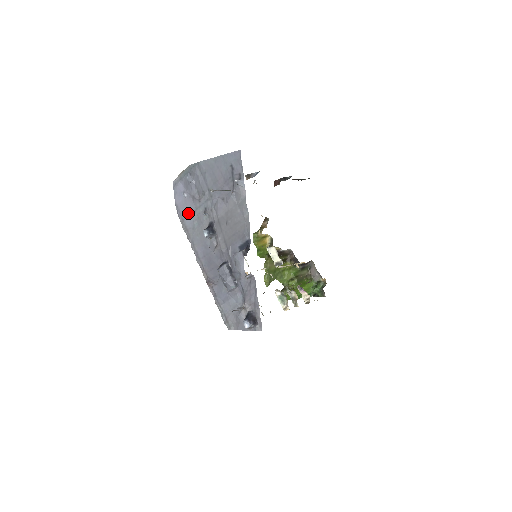
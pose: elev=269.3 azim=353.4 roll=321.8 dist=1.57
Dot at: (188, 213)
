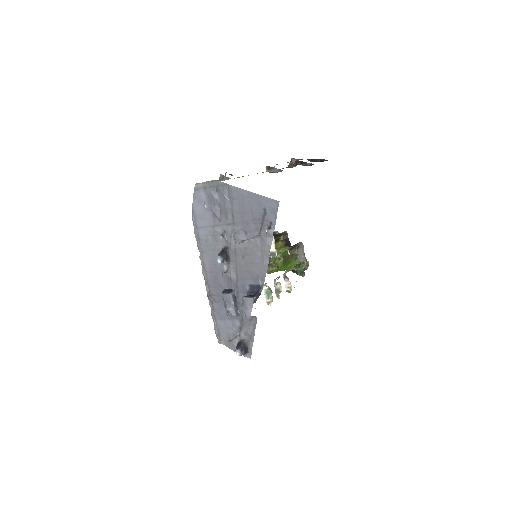
Dot at: (204, 224)
